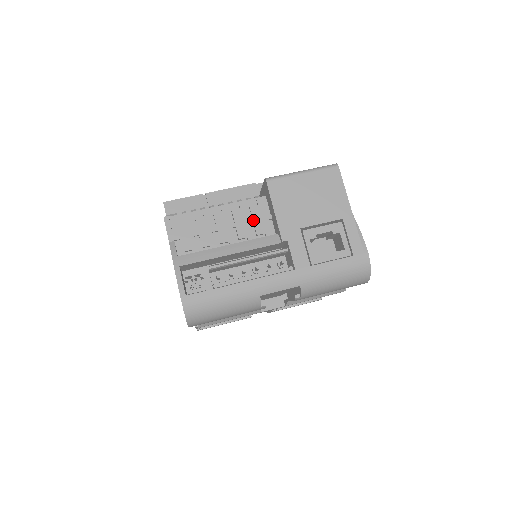
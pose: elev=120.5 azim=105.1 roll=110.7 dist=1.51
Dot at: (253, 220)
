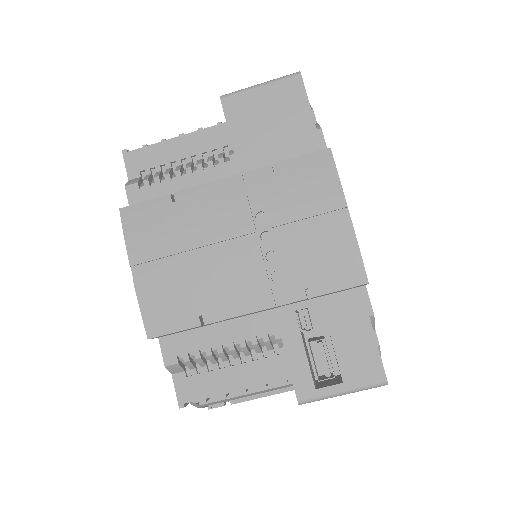
Dot at: occluded
